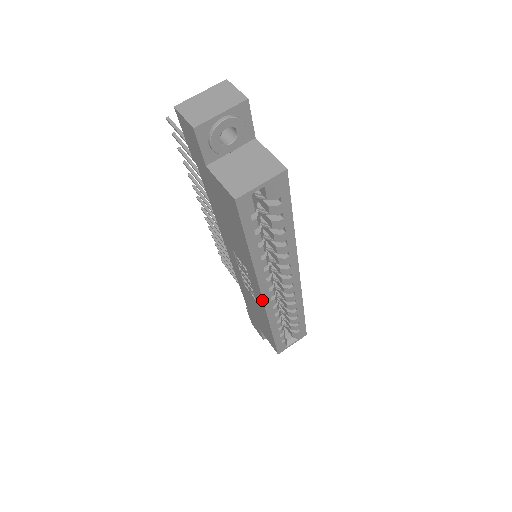
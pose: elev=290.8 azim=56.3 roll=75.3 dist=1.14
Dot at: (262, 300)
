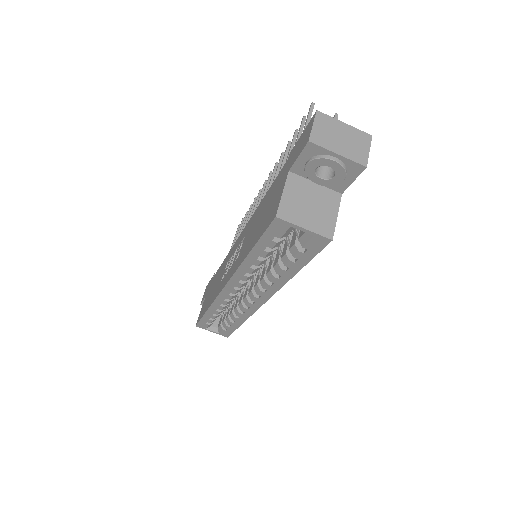
Dot at: (223, 287)
